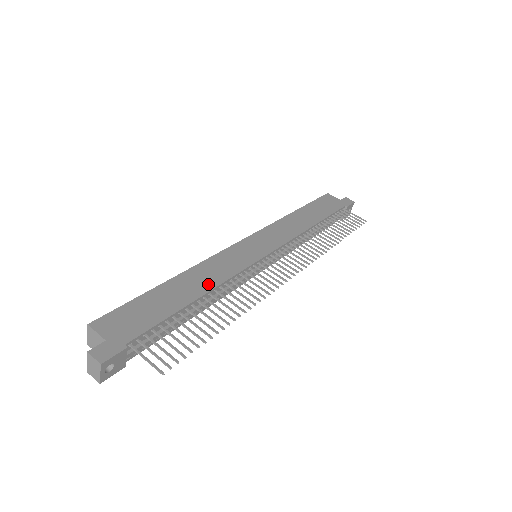
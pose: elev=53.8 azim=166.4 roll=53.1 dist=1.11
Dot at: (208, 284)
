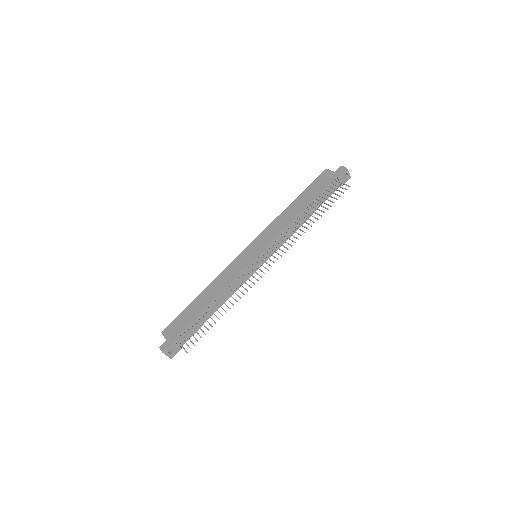
Dot at: (217, 292)
